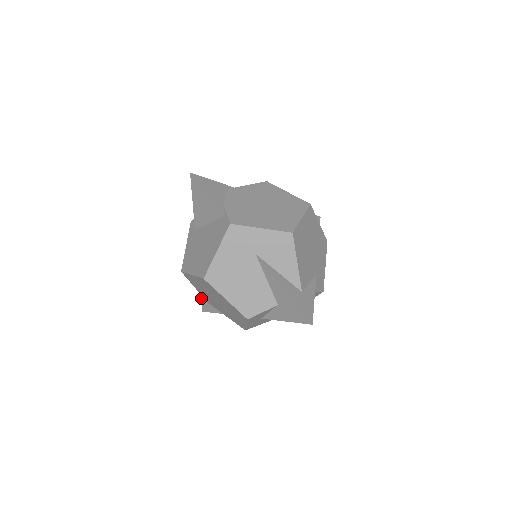
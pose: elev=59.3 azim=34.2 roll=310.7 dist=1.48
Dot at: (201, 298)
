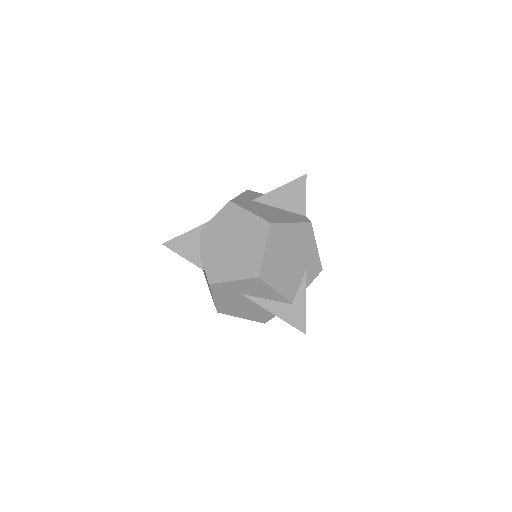
Dot at: occluded
